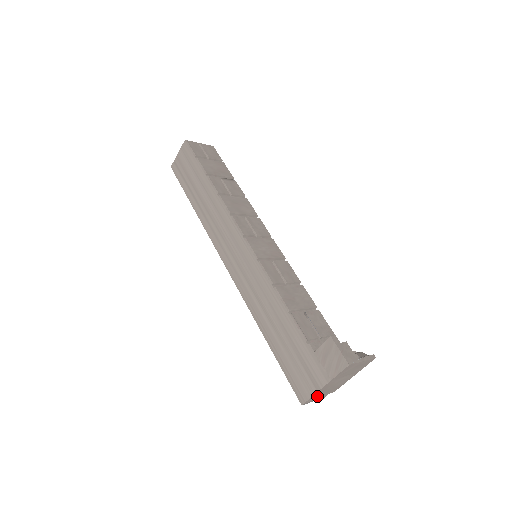
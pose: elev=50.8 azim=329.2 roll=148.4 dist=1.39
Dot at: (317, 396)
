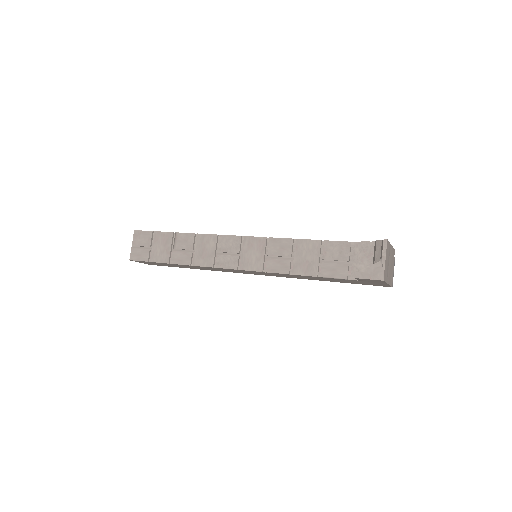
Dot at: (392, 276)
